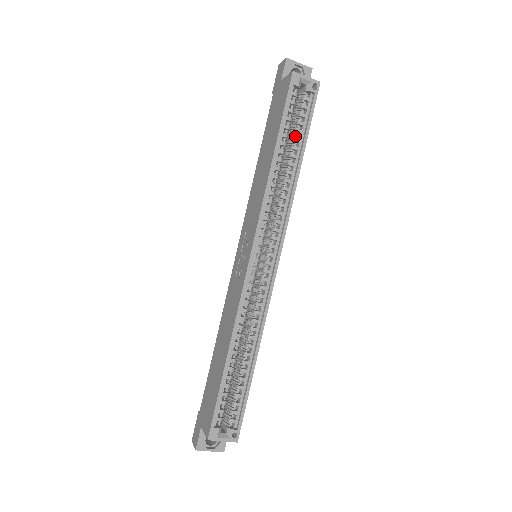
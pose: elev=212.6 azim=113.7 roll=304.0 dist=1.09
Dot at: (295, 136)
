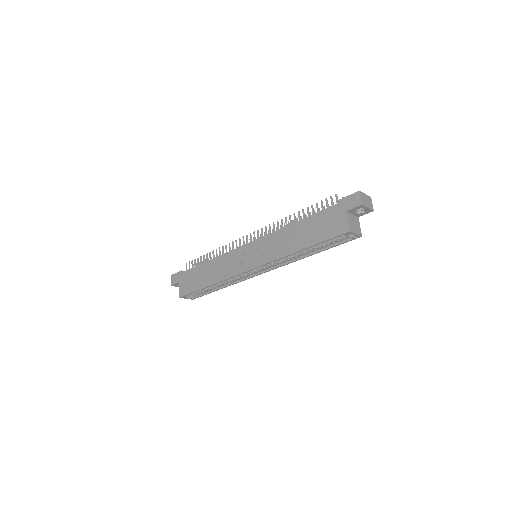
Dot at: (322, 244)
